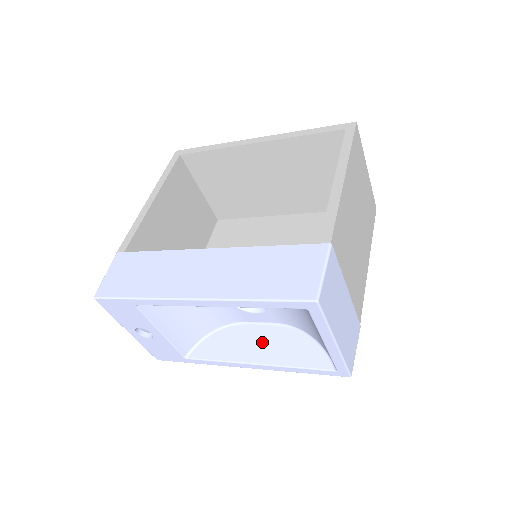
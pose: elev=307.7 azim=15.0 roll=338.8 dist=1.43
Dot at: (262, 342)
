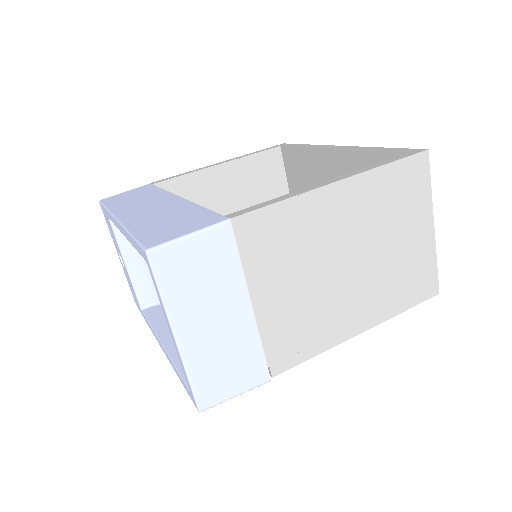
Dot at: occluded
